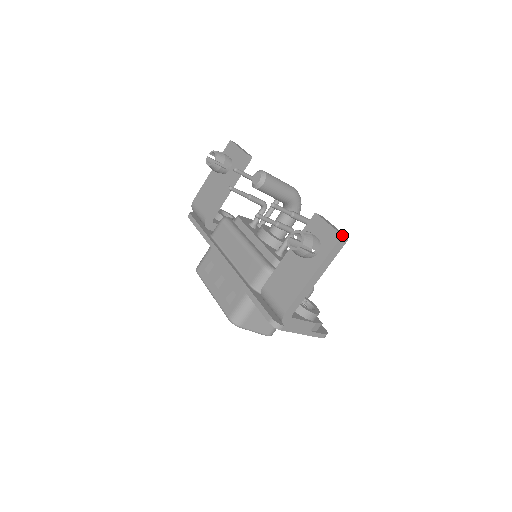
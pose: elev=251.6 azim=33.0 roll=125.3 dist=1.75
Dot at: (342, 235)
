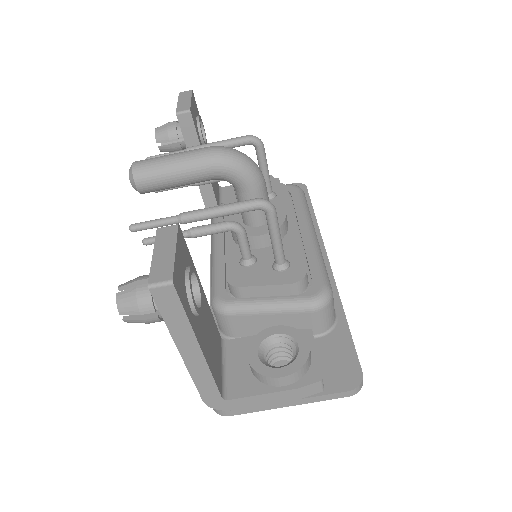
Dot at: (150, 284)
